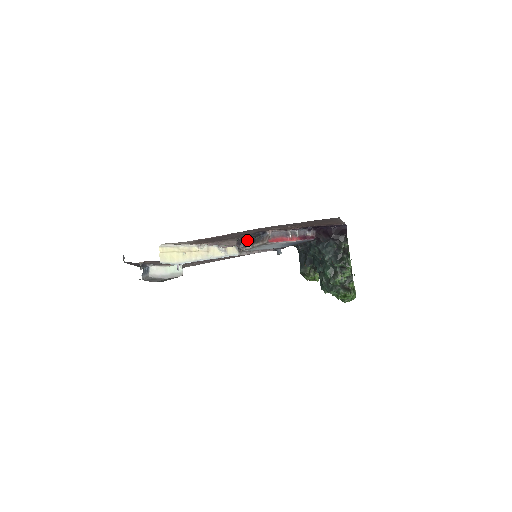
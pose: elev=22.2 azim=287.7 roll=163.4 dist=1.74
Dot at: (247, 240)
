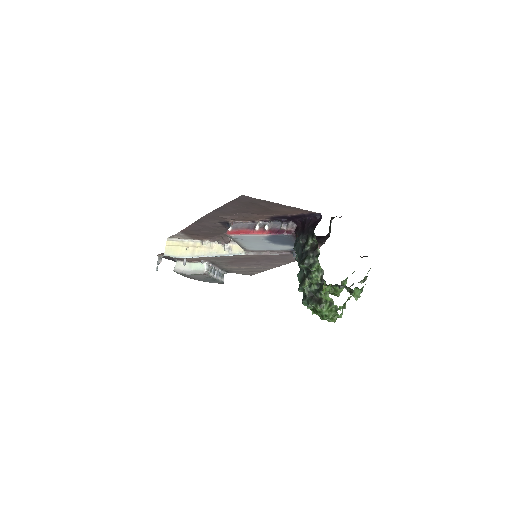
Dot at: occluded
